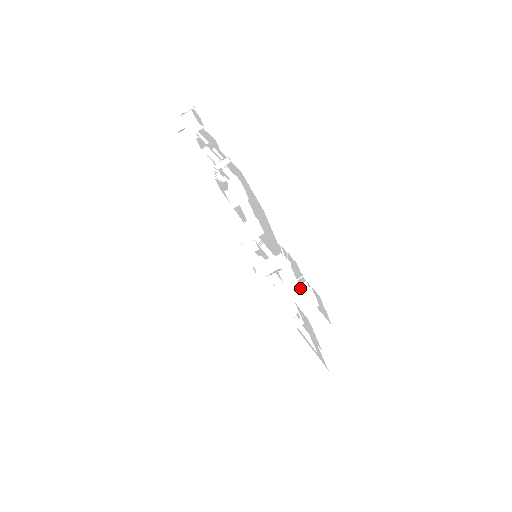
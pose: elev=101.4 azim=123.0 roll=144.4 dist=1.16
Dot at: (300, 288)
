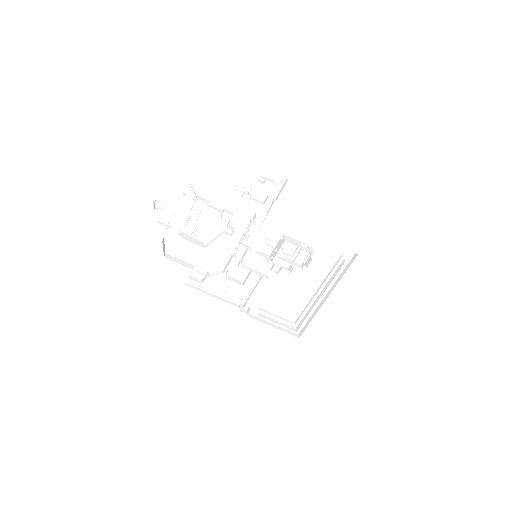
Dot at: (260, 181)
